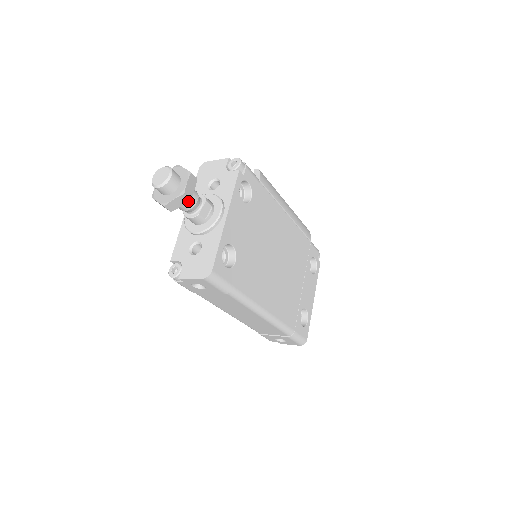
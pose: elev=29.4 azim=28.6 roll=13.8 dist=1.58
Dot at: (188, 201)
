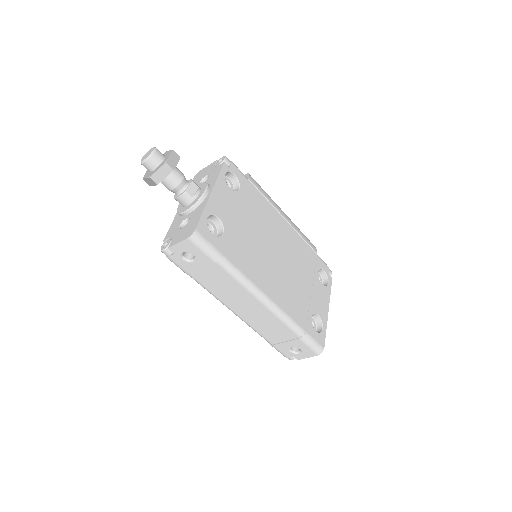
Dot at: (173, 177)
